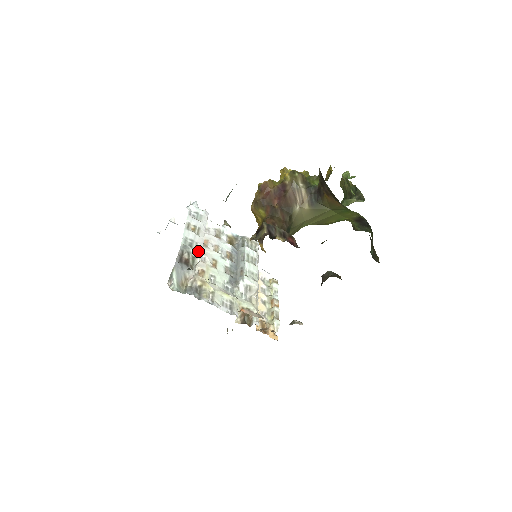
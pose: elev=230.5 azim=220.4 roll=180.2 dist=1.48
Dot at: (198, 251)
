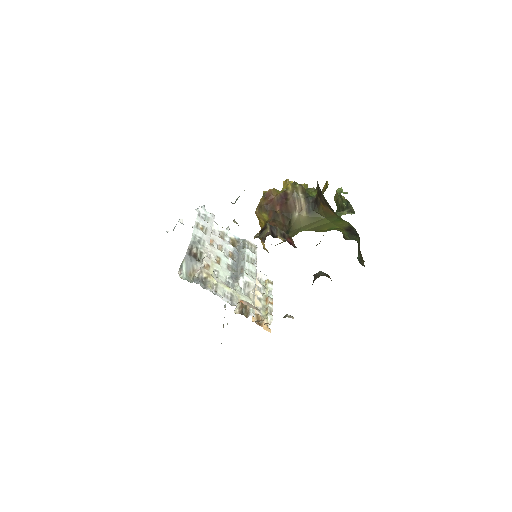
Dot at: (205, 247)
